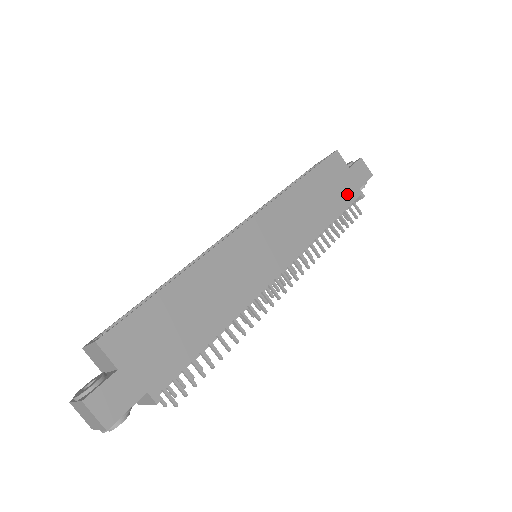
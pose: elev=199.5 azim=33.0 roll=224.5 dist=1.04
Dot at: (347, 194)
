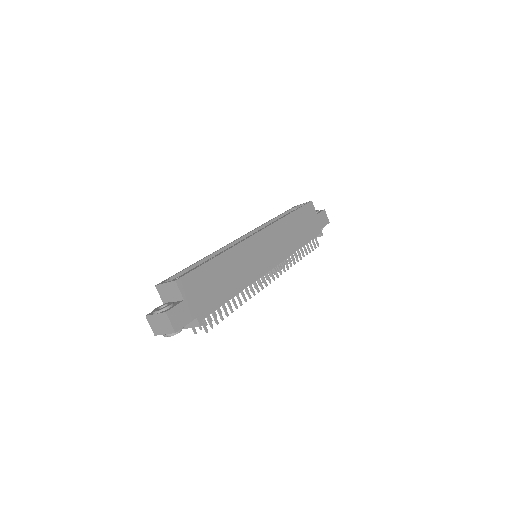
Dot at: (313, 231)
